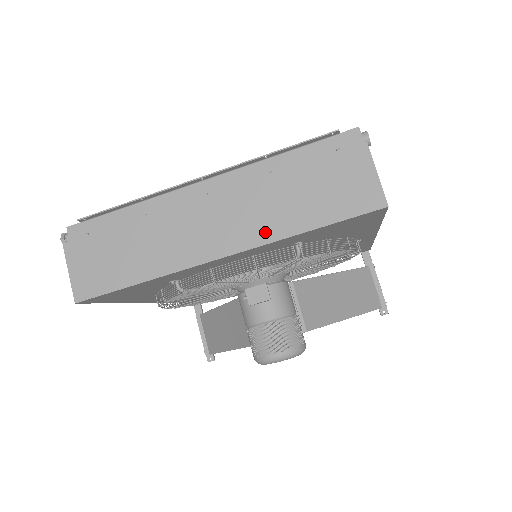
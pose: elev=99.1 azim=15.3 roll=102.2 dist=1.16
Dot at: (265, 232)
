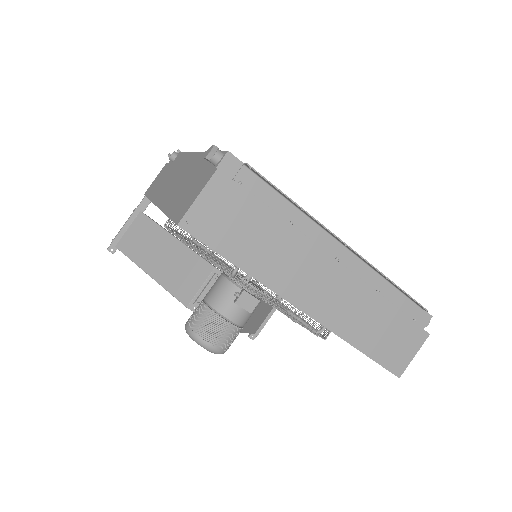
Dot at: (340, 324)
